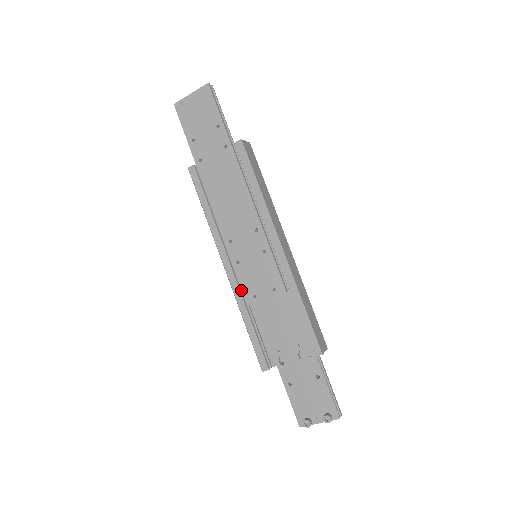
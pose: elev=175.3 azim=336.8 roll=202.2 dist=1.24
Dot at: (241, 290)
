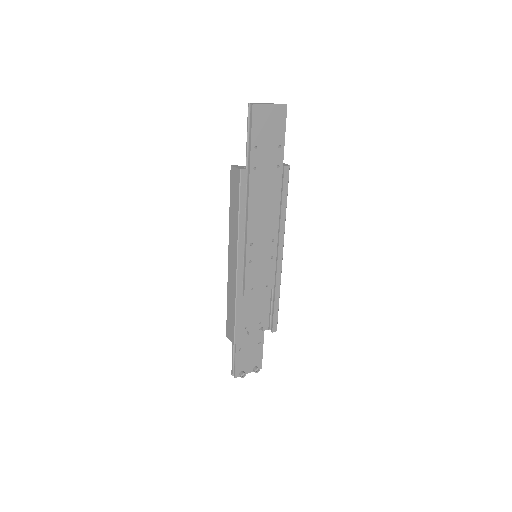
Dot at: (239, 282)
